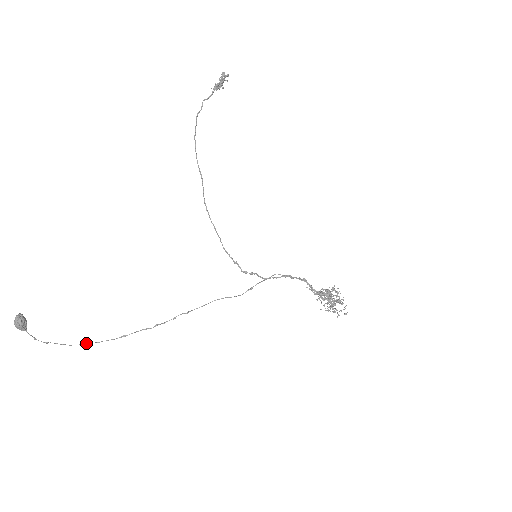
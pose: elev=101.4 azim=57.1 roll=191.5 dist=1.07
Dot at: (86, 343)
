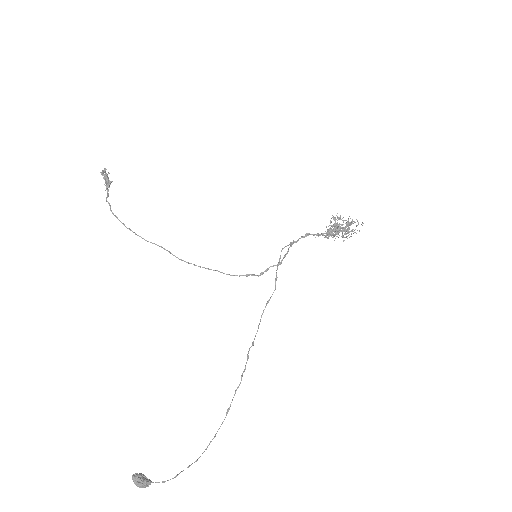
Dot at: (207, 447)
